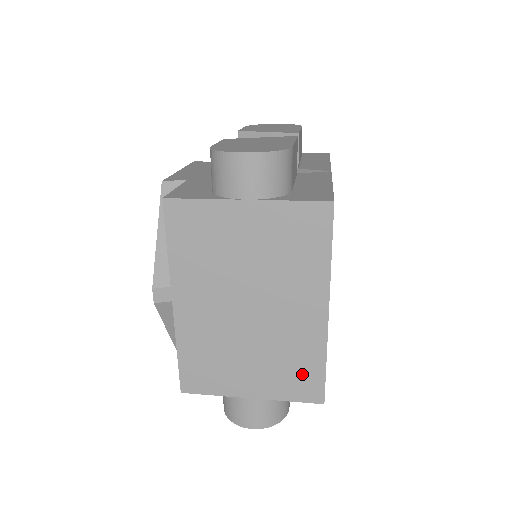
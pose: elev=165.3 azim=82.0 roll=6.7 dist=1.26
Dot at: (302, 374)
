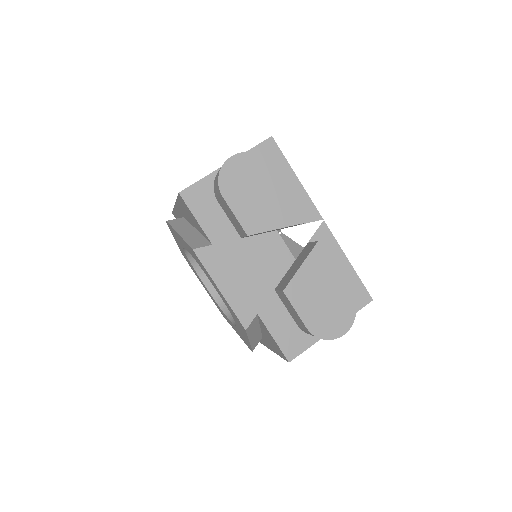
Dot at: occluded
